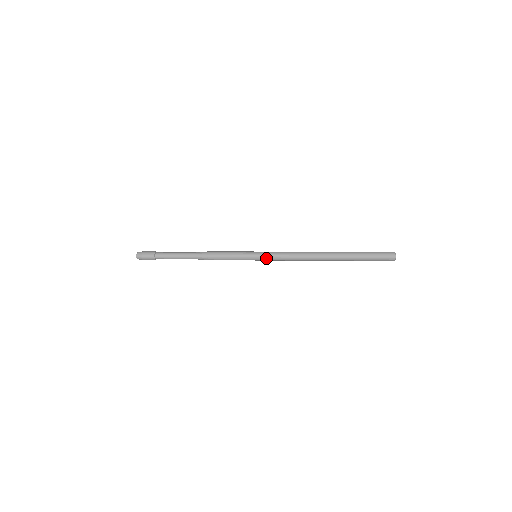
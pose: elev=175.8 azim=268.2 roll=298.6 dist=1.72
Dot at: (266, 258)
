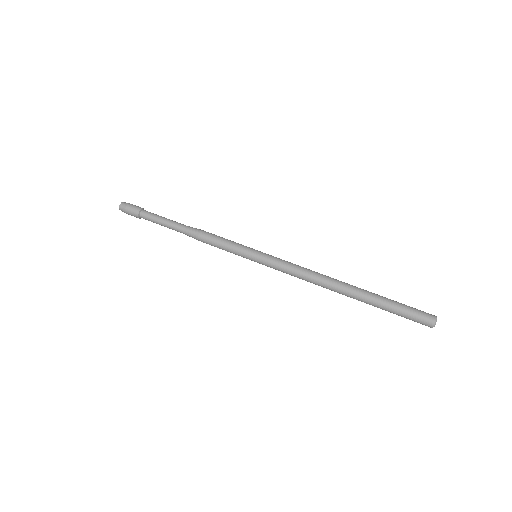
Dot at: (266, 264)
